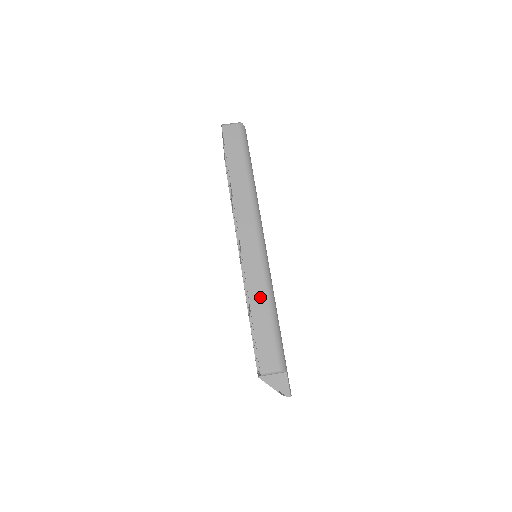
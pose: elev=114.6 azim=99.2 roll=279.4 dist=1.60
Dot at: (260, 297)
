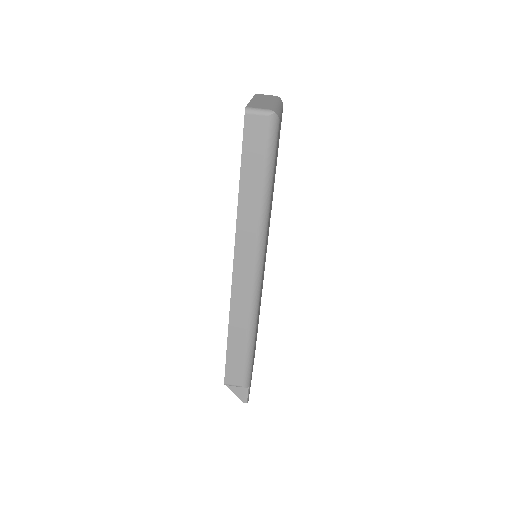
Dot at: (240, 328)
